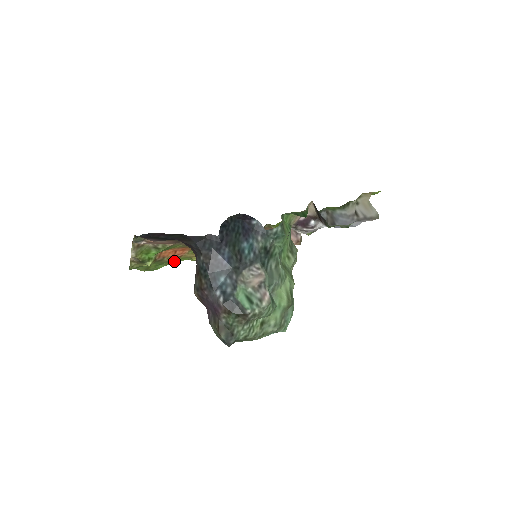
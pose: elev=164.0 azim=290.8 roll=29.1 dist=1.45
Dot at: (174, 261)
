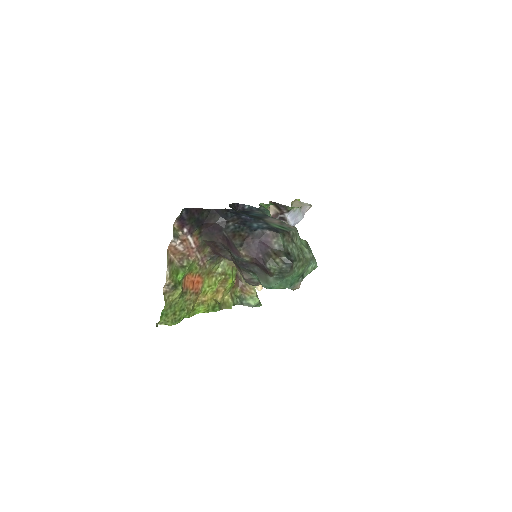
Dot at: (192, 304)
